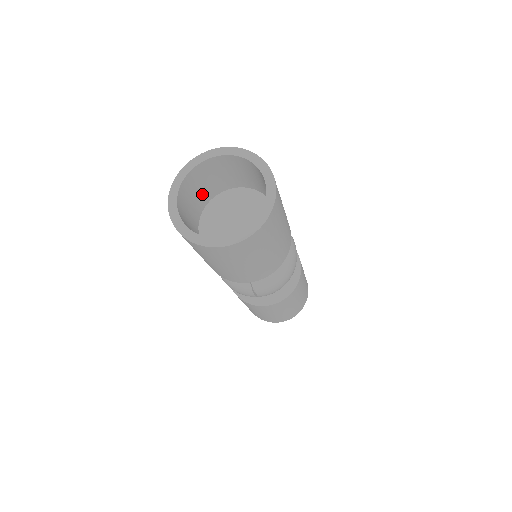
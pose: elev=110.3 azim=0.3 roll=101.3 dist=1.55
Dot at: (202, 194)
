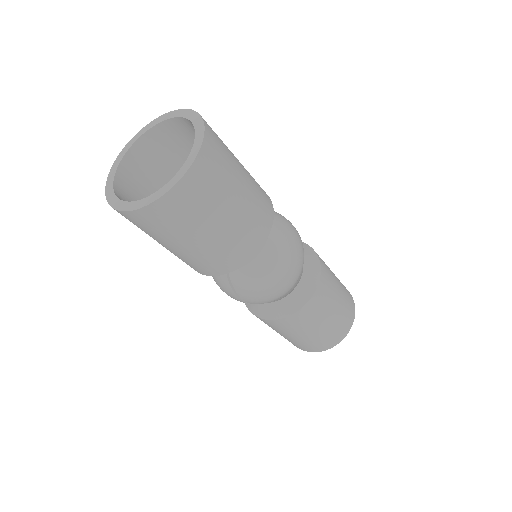
Dot at: (170, 169)
